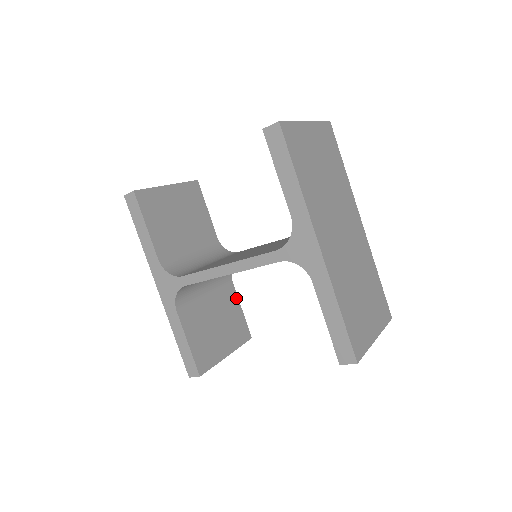
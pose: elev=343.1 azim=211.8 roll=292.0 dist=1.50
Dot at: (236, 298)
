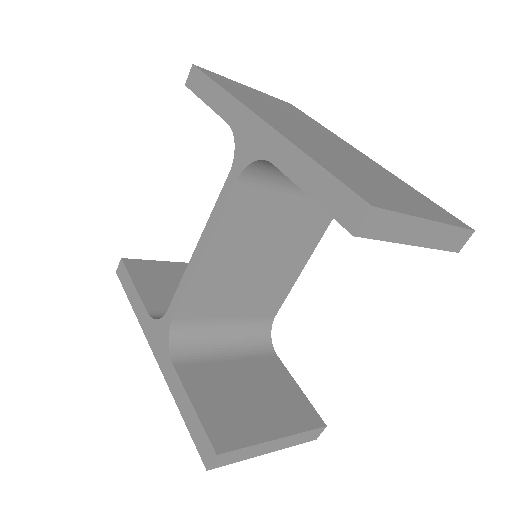
Dot at: (286, 373)
